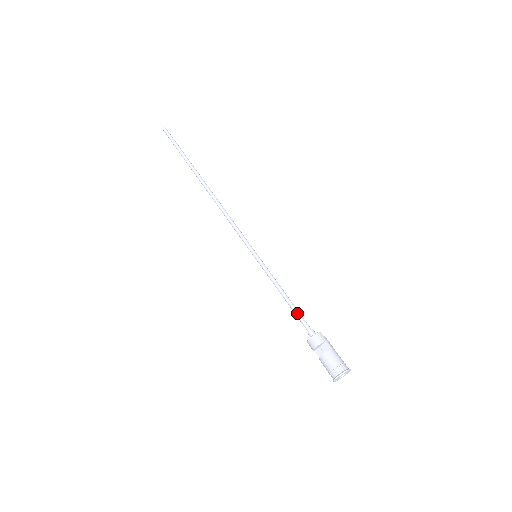
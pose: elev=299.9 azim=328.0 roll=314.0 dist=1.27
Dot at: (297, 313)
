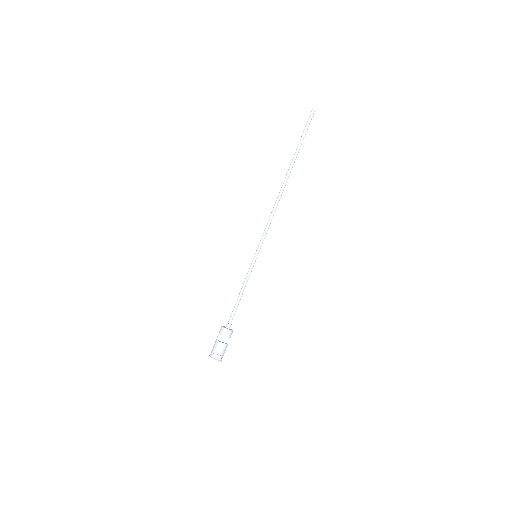
Dot at: (236, 309)
